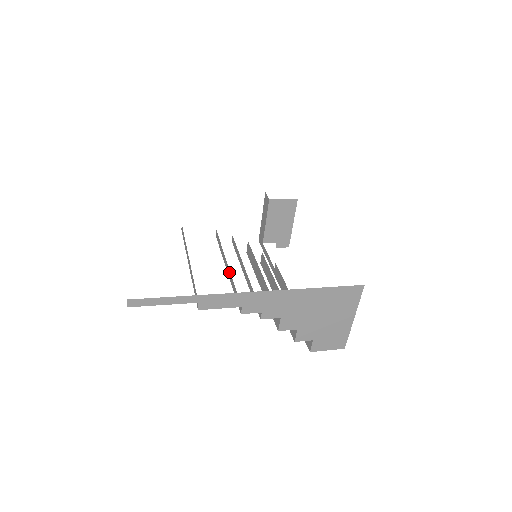
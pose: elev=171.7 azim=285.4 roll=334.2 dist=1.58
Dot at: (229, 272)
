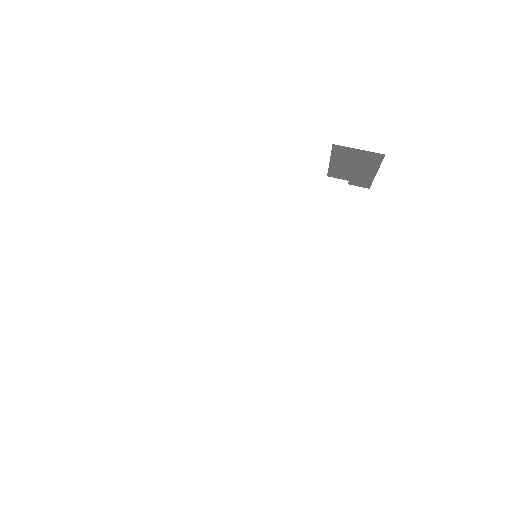
Dot at: occluded
